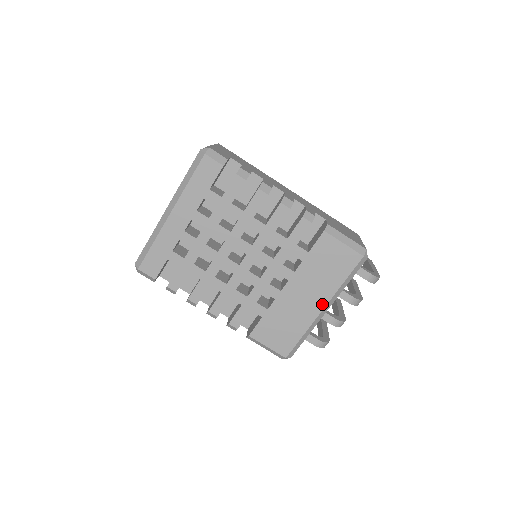
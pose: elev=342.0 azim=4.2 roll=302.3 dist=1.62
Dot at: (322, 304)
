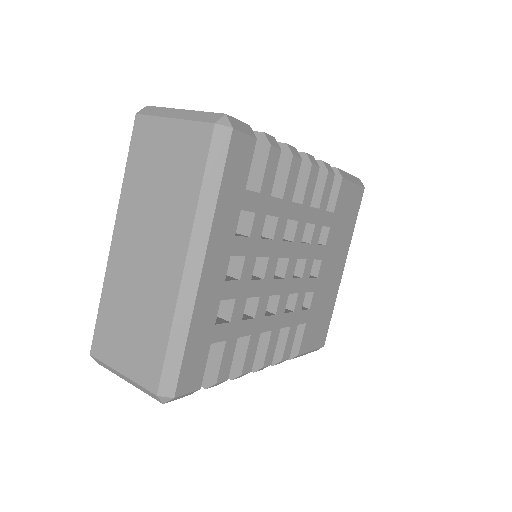
Dot at: (343, 264)
